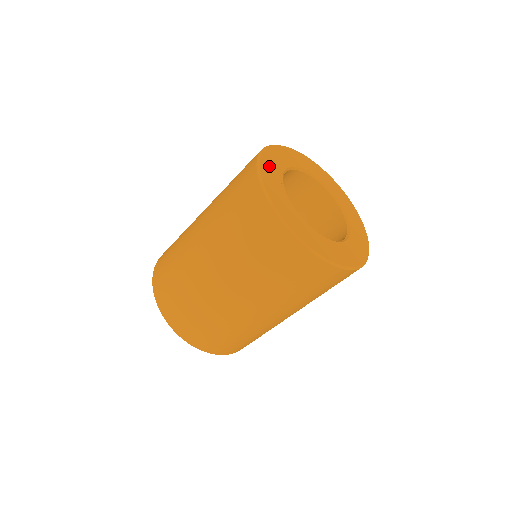
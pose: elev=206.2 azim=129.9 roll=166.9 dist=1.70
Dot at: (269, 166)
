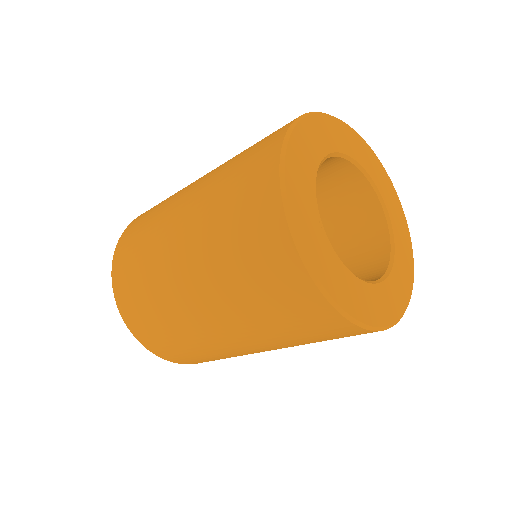
Dot at: (299, 196)
